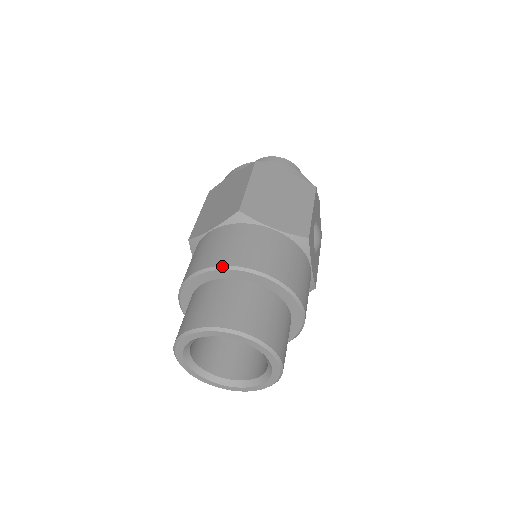
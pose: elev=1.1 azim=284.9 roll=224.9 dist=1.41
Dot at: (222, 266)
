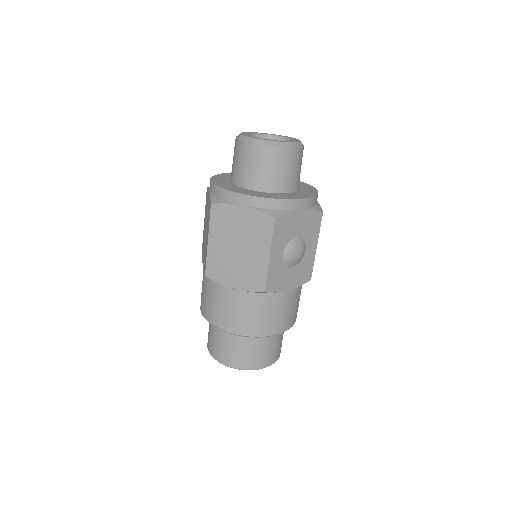
Dot at: occluded
